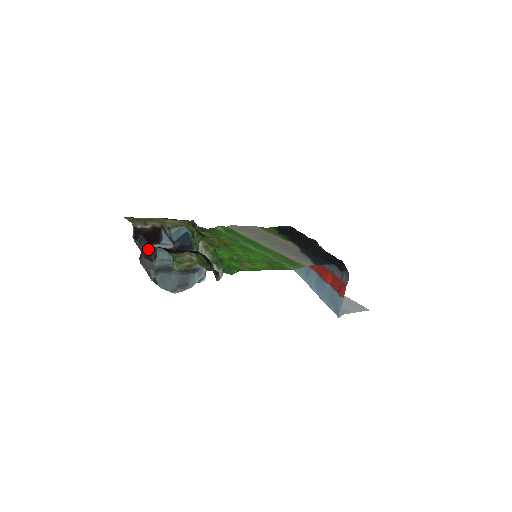
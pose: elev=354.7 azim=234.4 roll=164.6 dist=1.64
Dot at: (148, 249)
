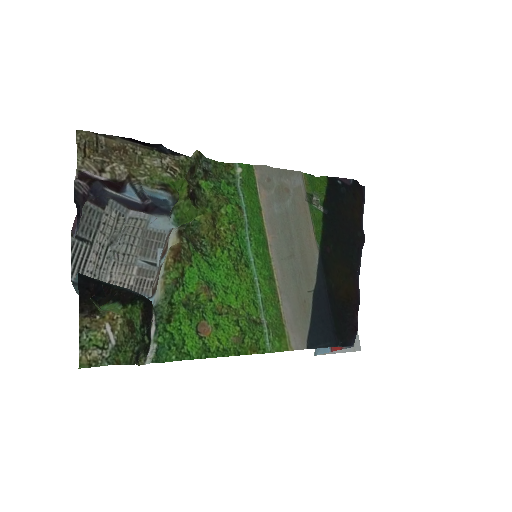
Dot at: (103, 189)
